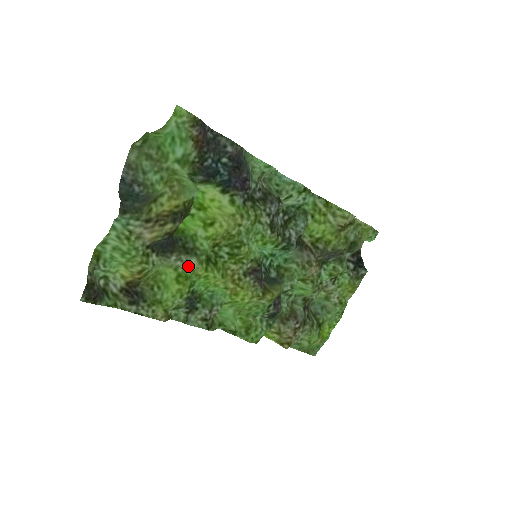
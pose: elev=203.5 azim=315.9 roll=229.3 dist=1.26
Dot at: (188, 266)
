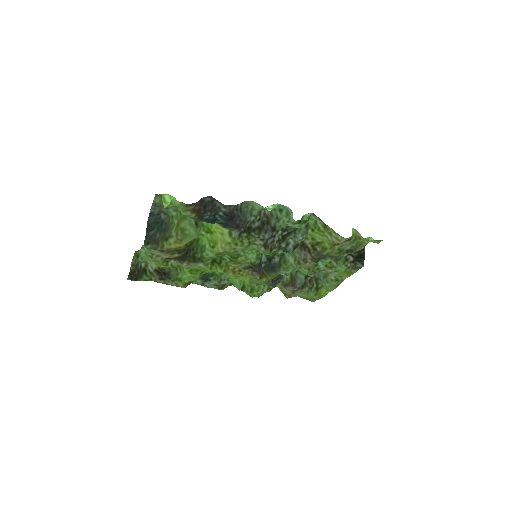
Dot at: (197, 266)
